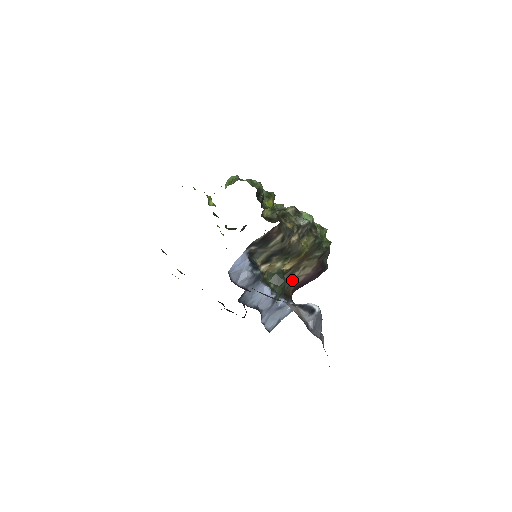
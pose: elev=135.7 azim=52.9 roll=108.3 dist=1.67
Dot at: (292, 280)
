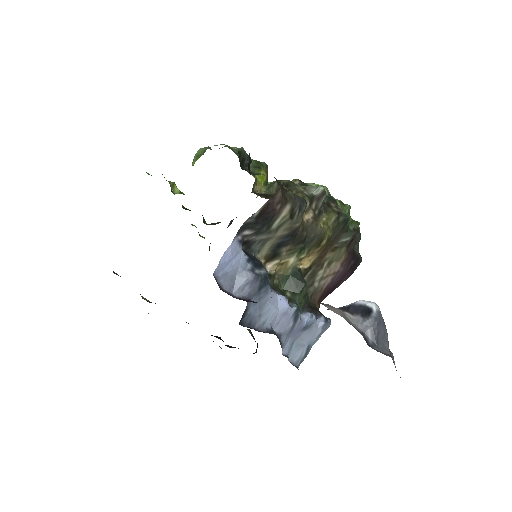
Dot at: (315, 285)
